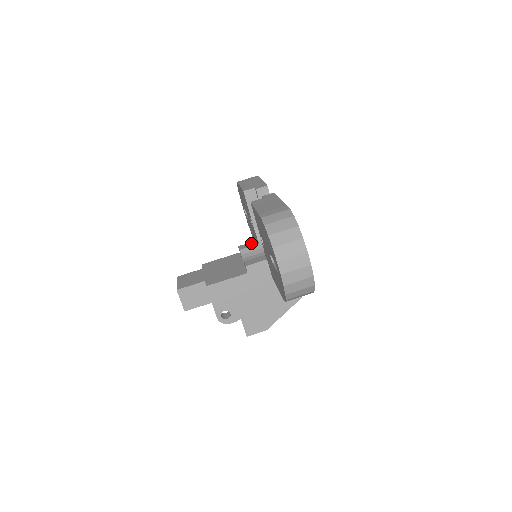
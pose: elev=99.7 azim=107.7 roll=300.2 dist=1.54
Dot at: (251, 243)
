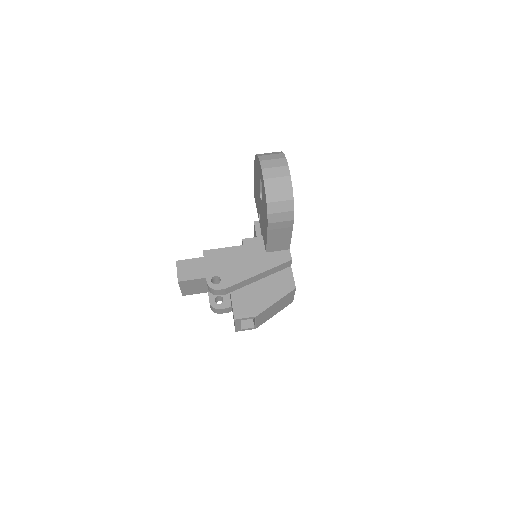
Dot at: occluded
